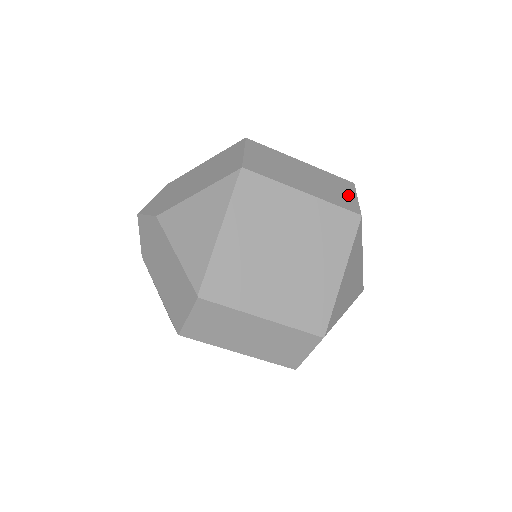
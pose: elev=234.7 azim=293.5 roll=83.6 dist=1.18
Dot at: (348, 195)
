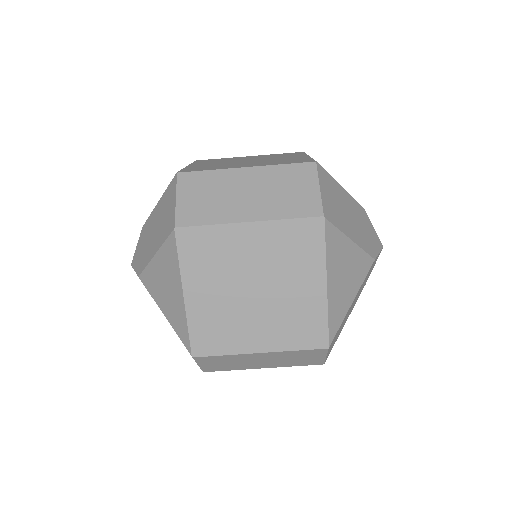
Dot at: occluded
